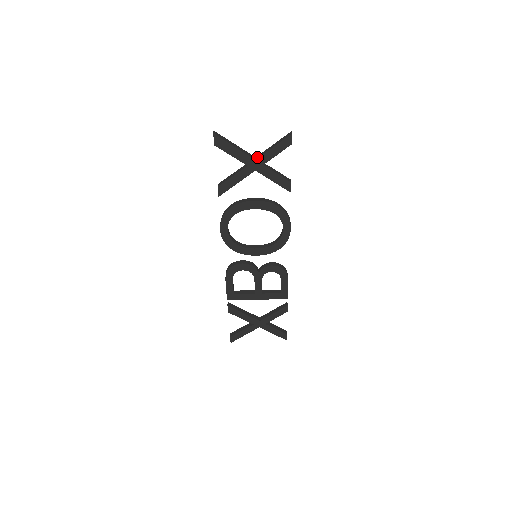
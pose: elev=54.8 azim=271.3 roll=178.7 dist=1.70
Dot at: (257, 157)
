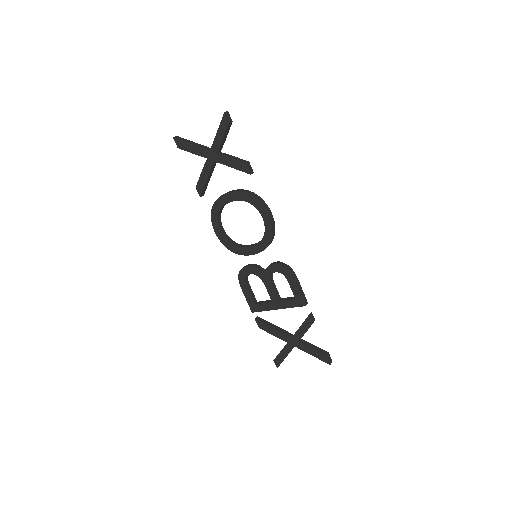
Dot at: (212, 148)
